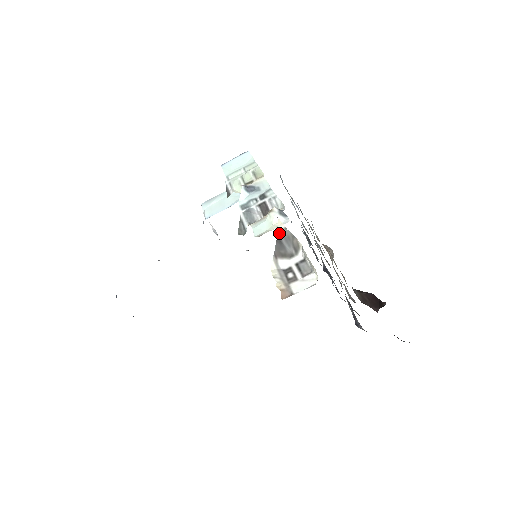
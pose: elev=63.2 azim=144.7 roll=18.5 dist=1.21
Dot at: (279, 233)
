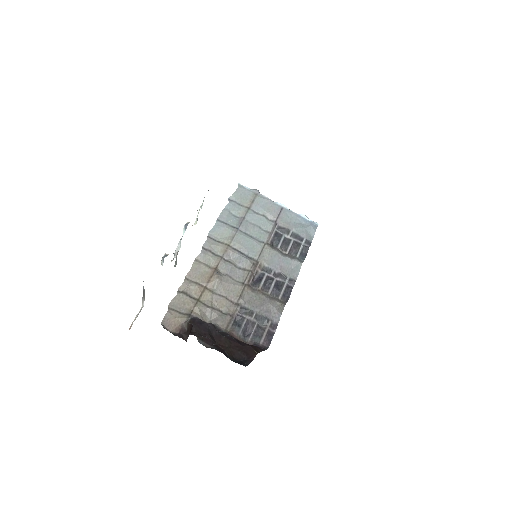
Dot at: occluded
